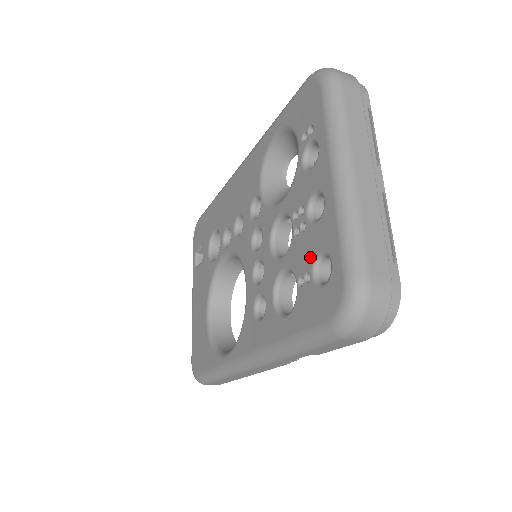
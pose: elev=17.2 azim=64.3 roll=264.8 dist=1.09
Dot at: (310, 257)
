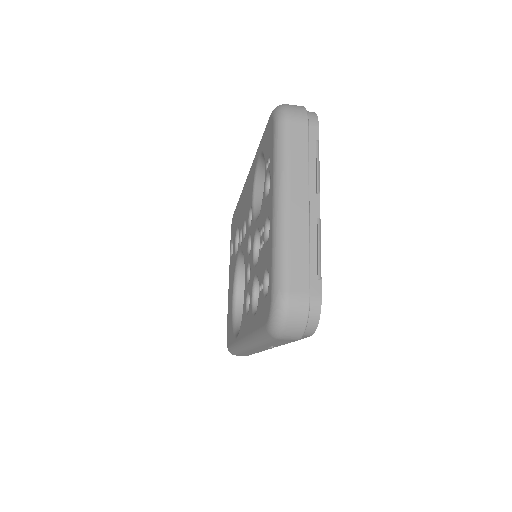
Dot at: (263, 271)
